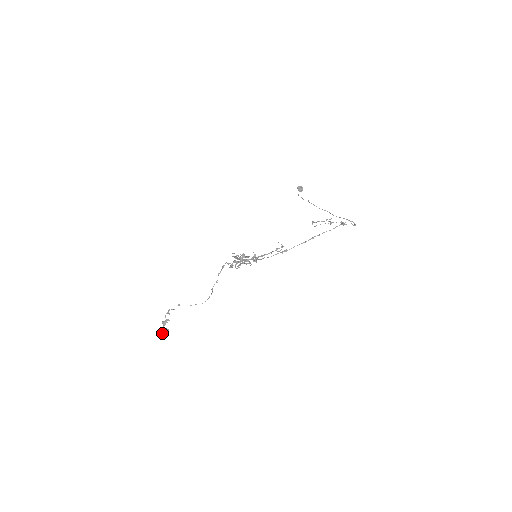
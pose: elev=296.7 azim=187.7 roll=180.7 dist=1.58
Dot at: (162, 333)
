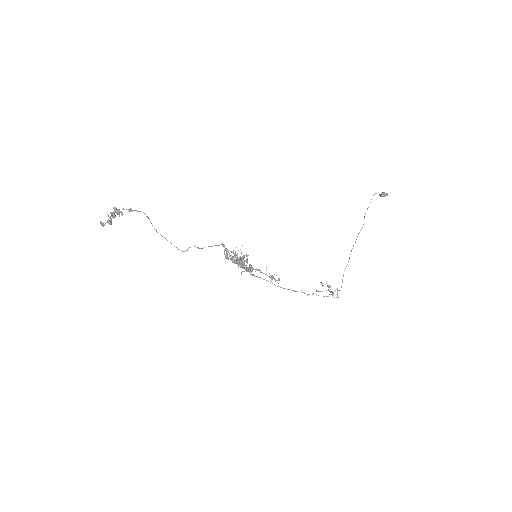
Dot at: (103, 224)
